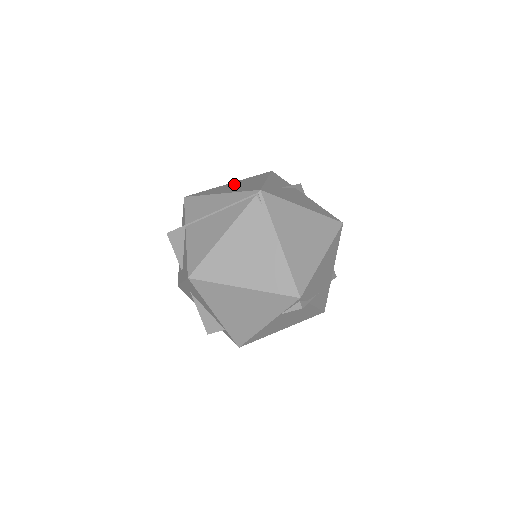
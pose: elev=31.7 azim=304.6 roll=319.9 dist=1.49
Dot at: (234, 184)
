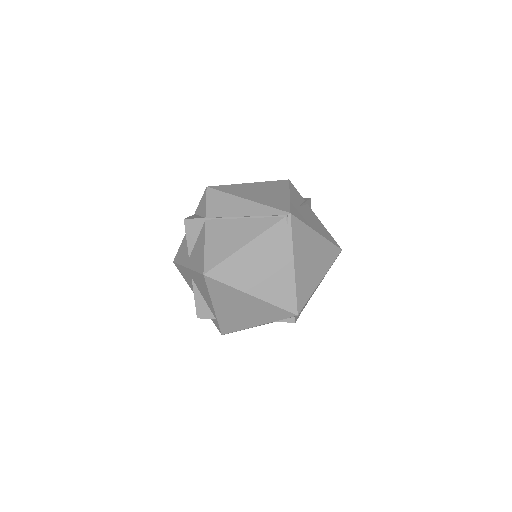
Dot at: (256, 187)
